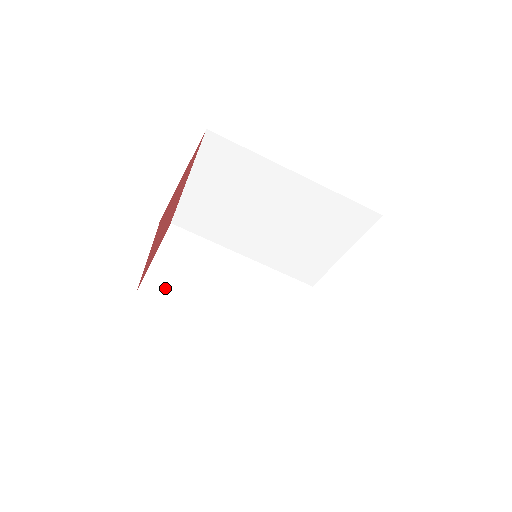
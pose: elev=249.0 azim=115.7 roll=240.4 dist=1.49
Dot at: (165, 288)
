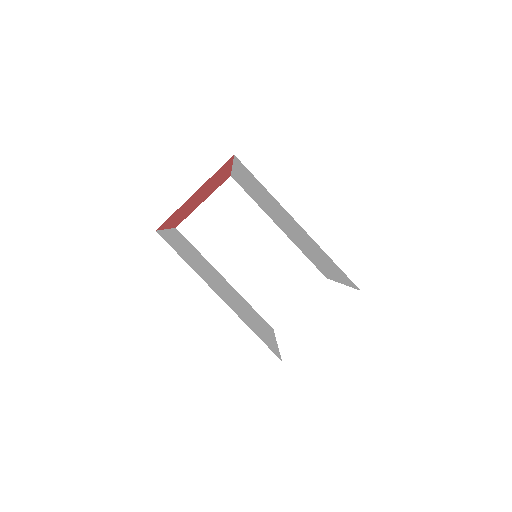
Dot at: (198, 233)
